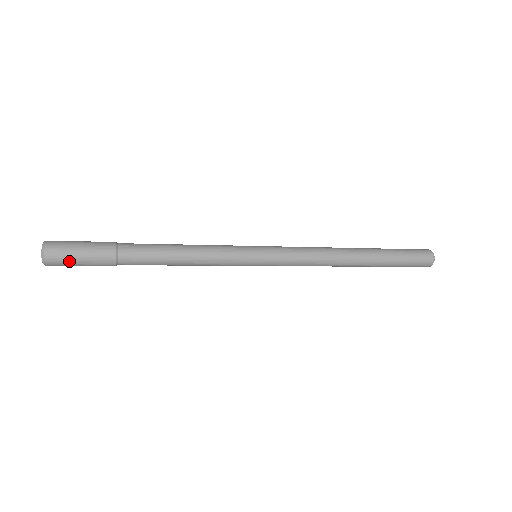
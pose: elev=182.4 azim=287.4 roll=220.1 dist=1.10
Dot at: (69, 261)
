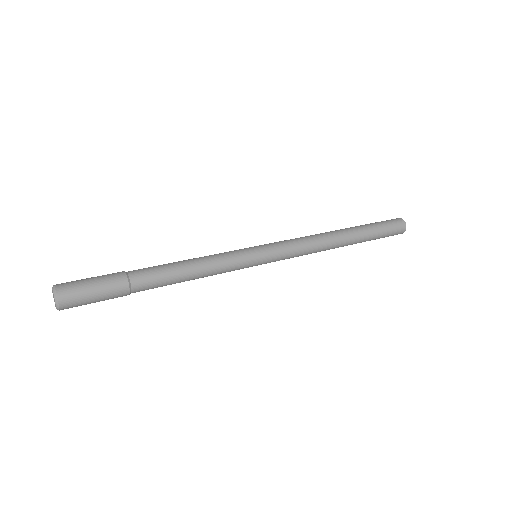
Dot at: occluded
